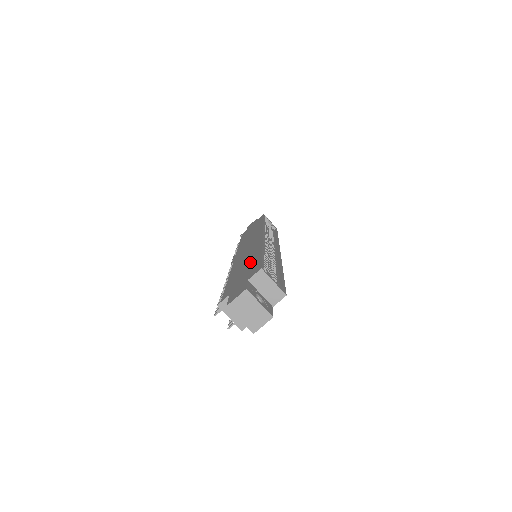
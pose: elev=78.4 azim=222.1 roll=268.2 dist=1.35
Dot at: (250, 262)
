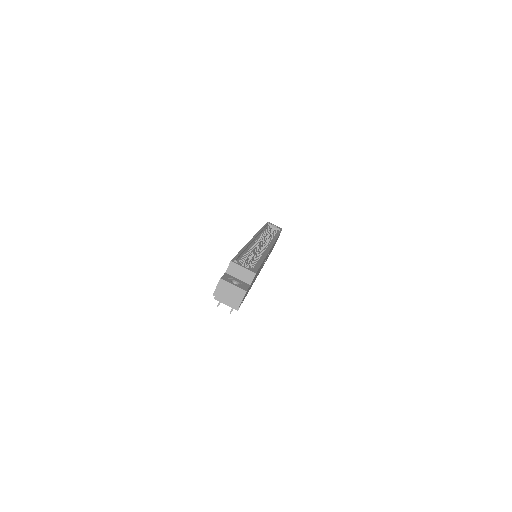
Dot at: occluded
